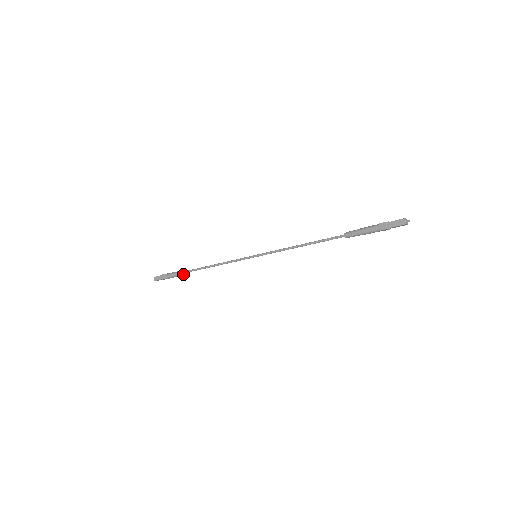
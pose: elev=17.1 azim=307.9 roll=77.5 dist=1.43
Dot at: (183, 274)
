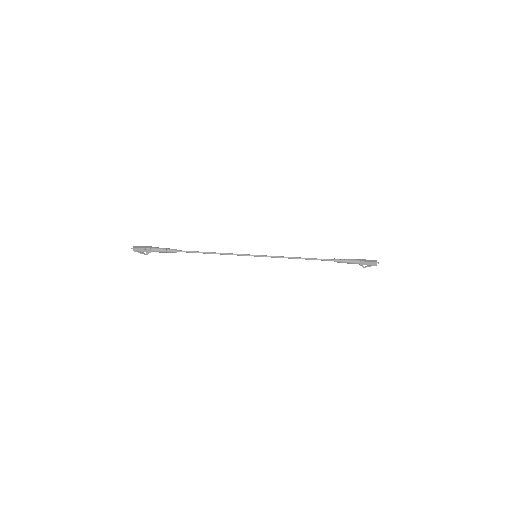
Dot at: (173, 251)
